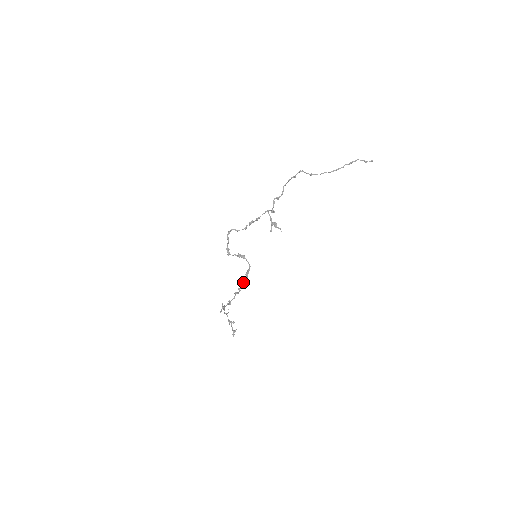
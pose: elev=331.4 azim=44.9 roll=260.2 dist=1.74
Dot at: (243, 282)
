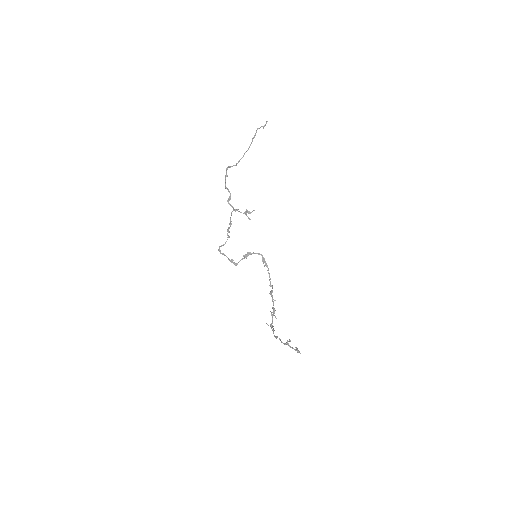
Dot at: occluded
